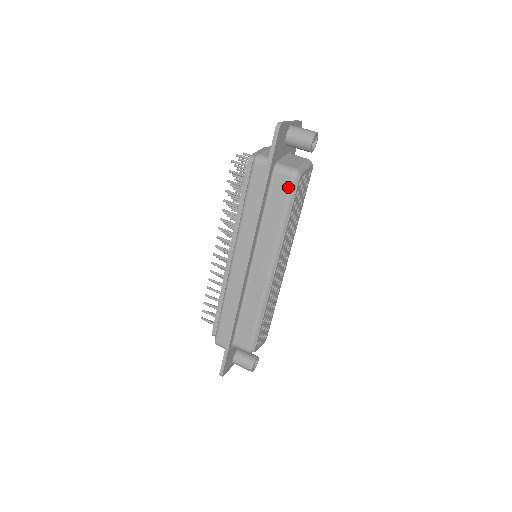
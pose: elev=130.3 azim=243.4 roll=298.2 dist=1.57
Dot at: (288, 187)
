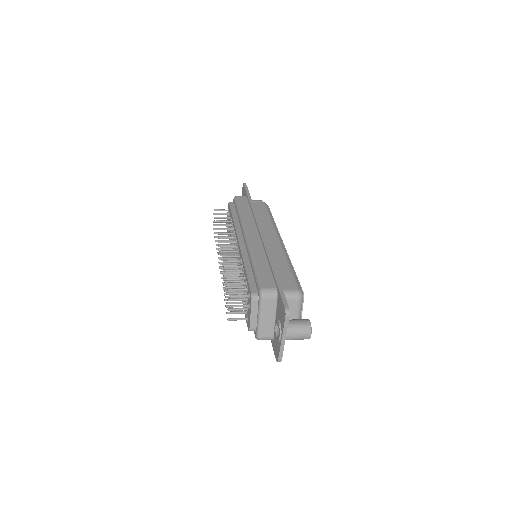
Dot at: (264, 205)
